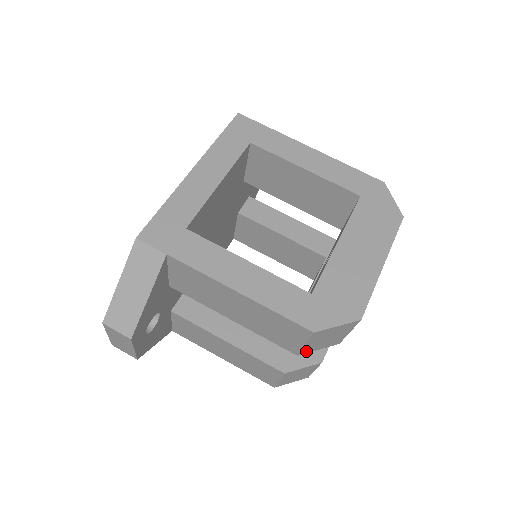
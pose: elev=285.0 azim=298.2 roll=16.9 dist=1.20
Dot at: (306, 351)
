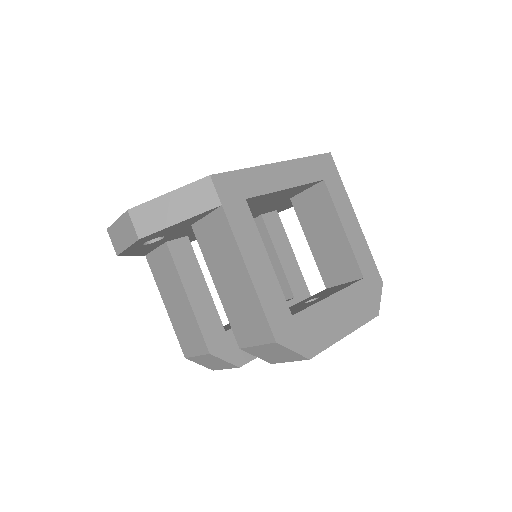
Dot at: (249, 350)
